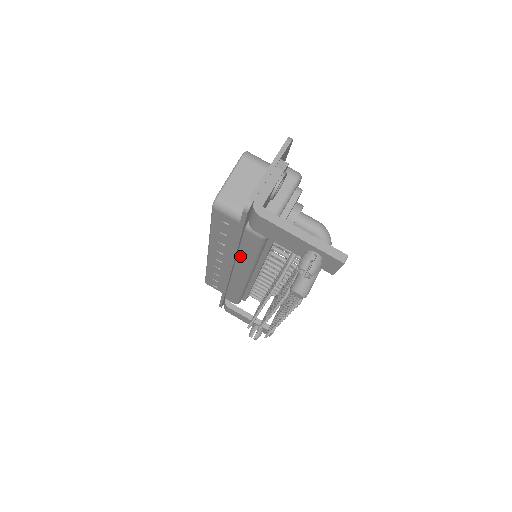
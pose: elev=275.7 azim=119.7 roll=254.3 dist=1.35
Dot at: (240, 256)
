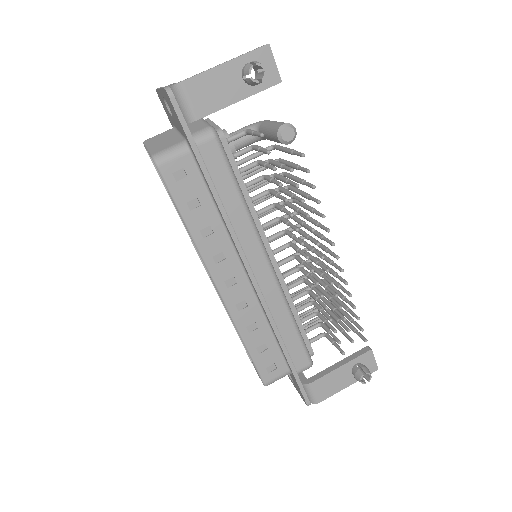
Dot at: (231, 217)
